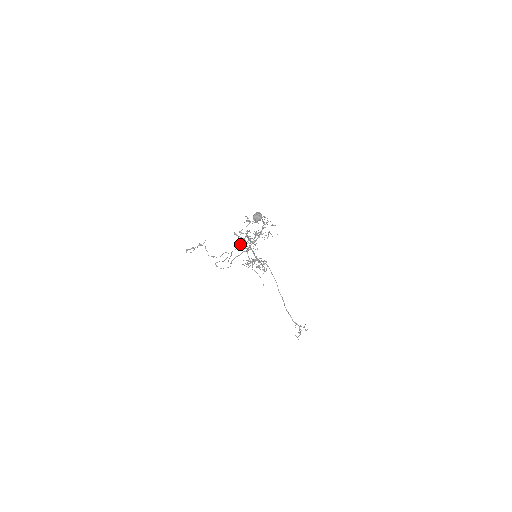
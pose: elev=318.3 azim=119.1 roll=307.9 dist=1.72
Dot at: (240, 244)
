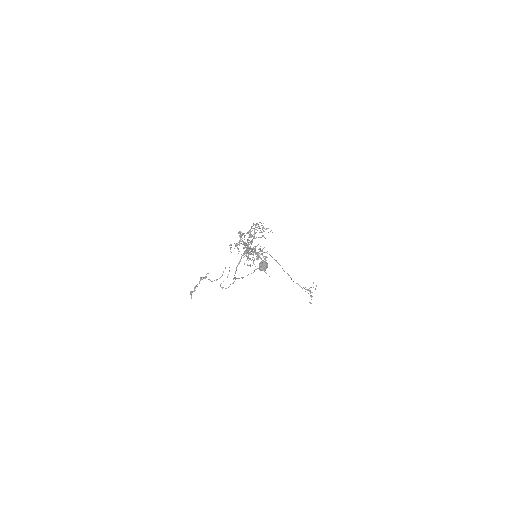
Dot at: (238, 253)
